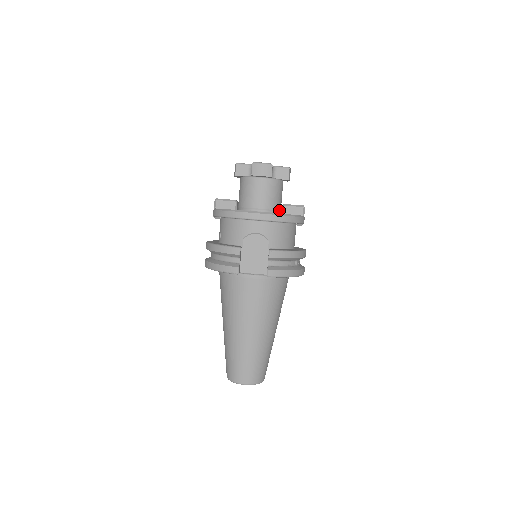
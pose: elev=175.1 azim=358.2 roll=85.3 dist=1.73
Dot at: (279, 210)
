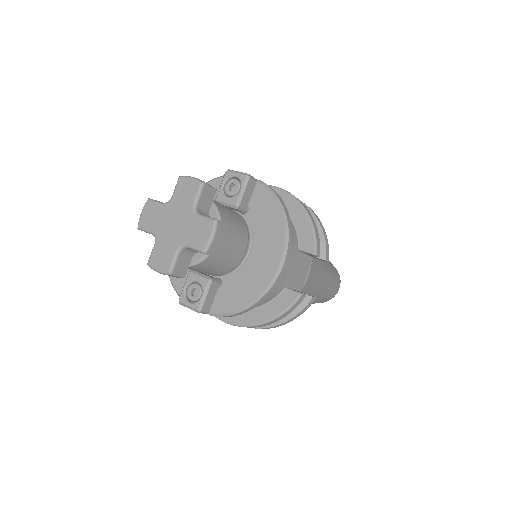
Dot at: (239, 215)
